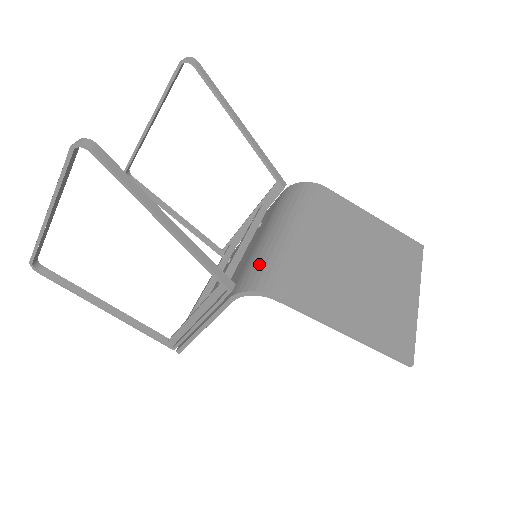
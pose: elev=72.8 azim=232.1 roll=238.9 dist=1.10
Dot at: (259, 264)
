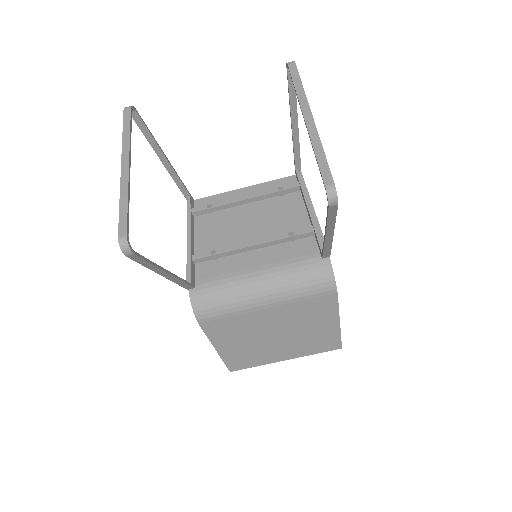
Dot at: (218, 295)
